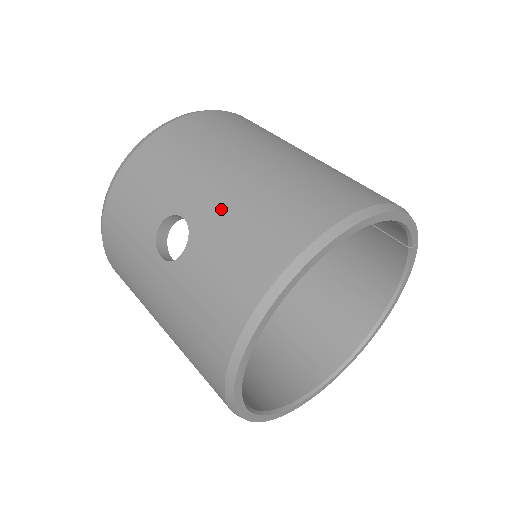
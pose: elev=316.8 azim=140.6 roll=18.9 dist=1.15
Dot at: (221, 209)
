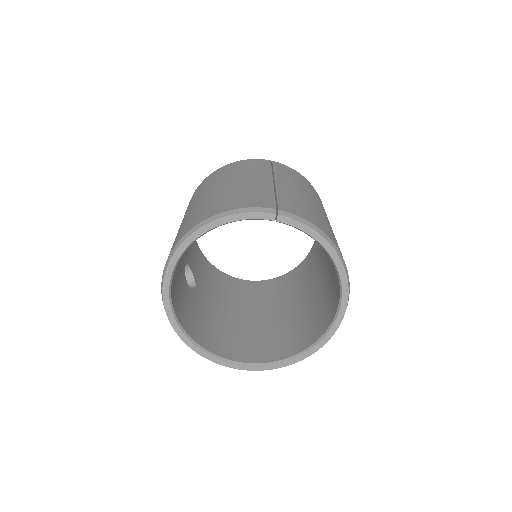
Dot at: occluded
